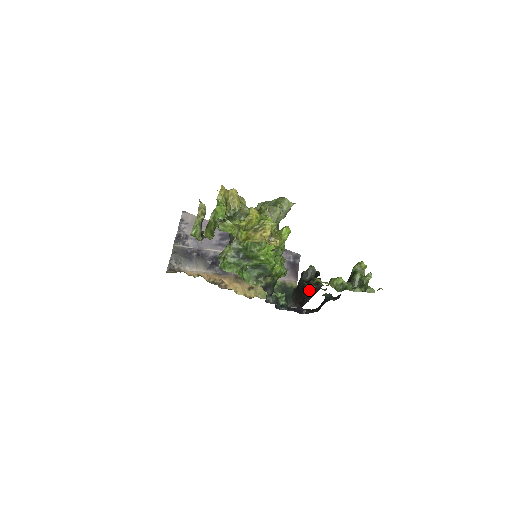
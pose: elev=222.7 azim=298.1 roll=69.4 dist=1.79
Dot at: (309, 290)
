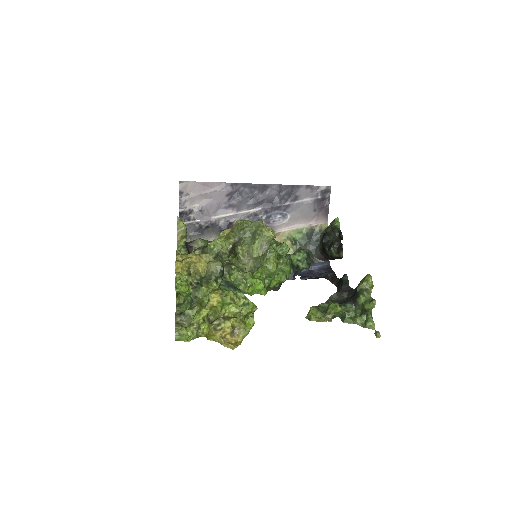
Dot at: (331, 255)
